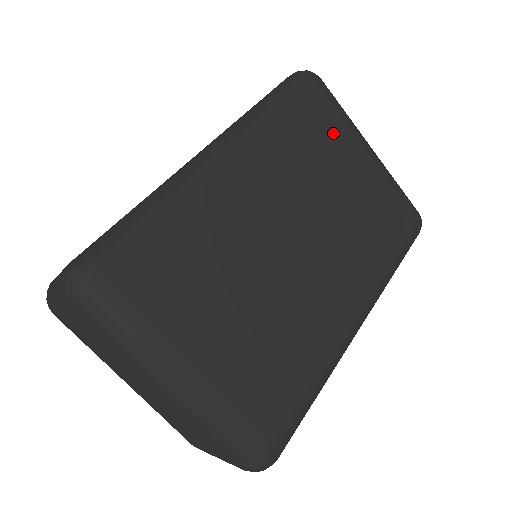
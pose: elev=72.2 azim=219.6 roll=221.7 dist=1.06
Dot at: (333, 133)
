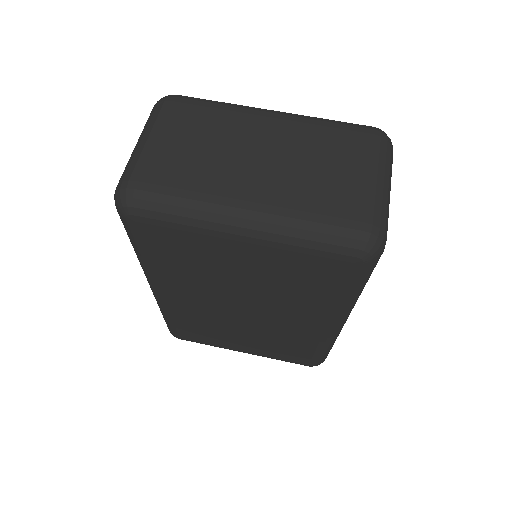
Dot at: occluded
